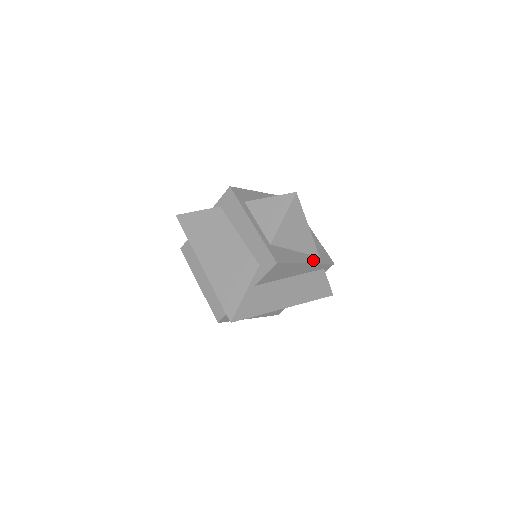
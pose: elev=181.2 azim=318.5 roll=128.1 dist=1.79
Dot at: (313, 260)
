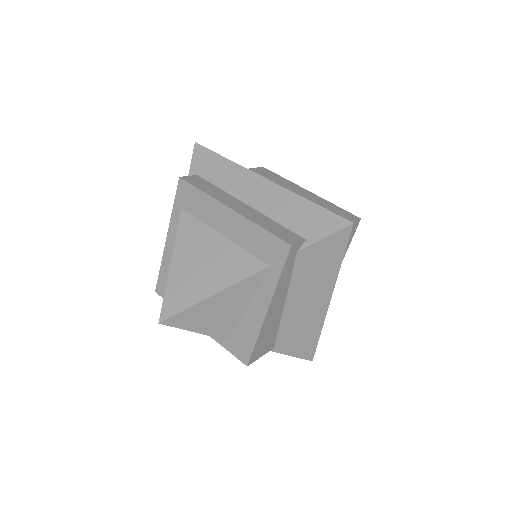
Dot at: occluded
